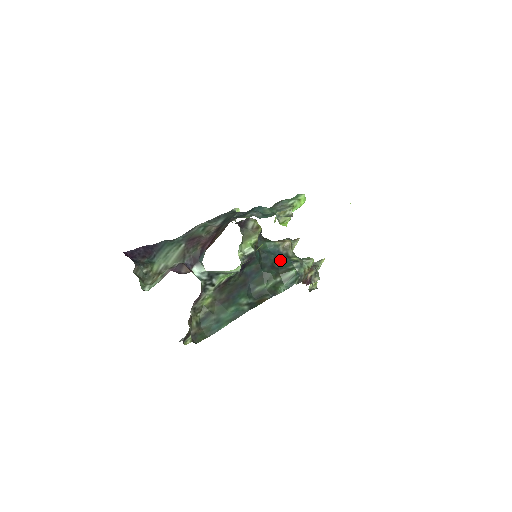
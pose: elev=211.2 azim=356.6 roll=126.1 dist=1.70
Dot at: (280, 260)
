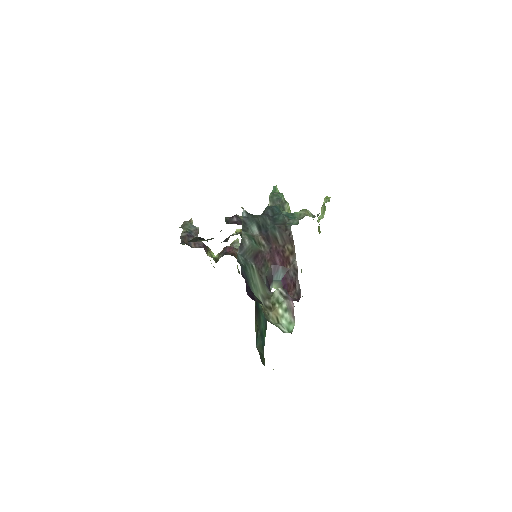
Dot at: occluded
